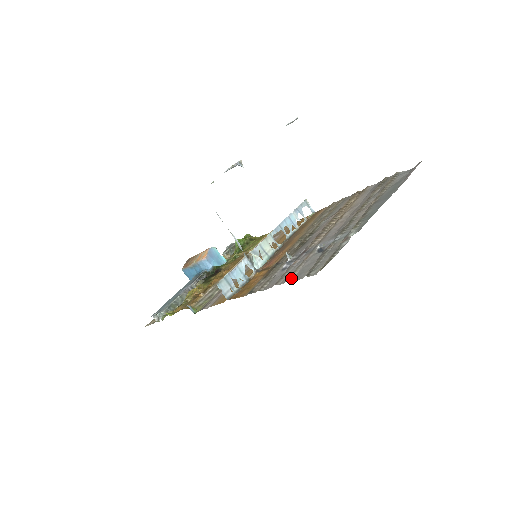
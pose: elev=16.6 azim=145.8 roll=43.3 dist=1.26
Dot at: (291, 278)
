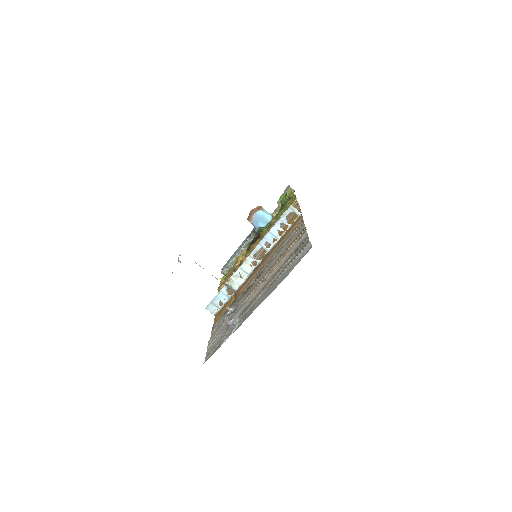
Dot at: (209, 346)
